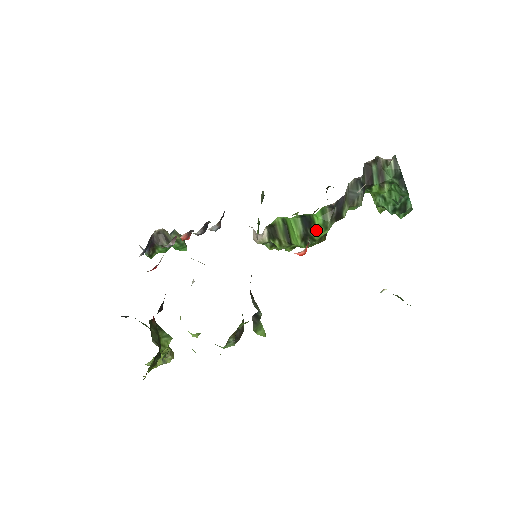
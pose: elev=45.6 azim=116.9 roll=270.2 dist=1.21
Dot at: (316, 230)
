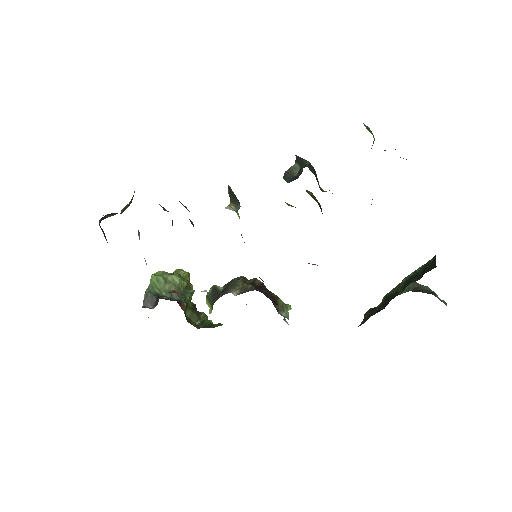
Dot at: occluded
